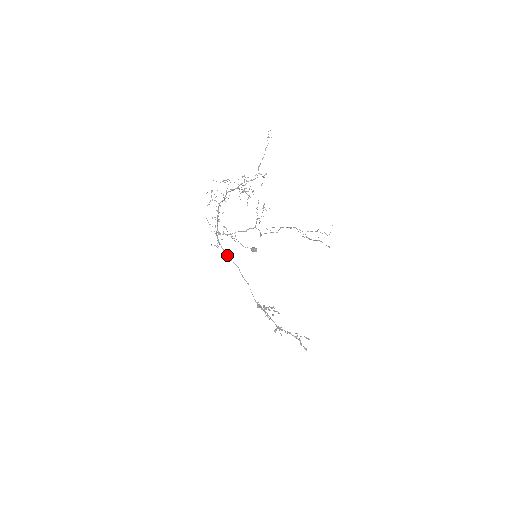
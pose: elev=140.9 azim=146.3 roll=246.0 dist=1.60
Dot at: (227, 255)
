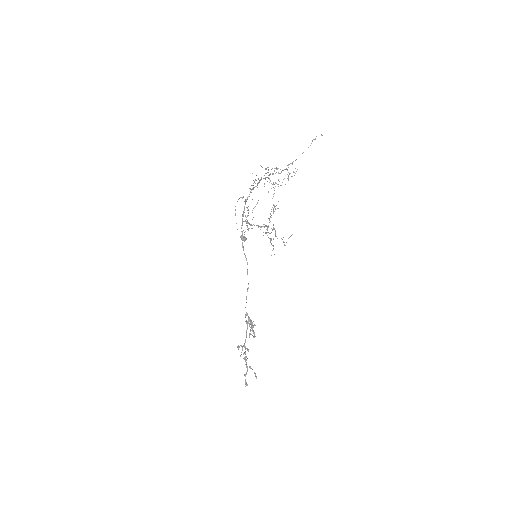
Dot at: (243, 246)
